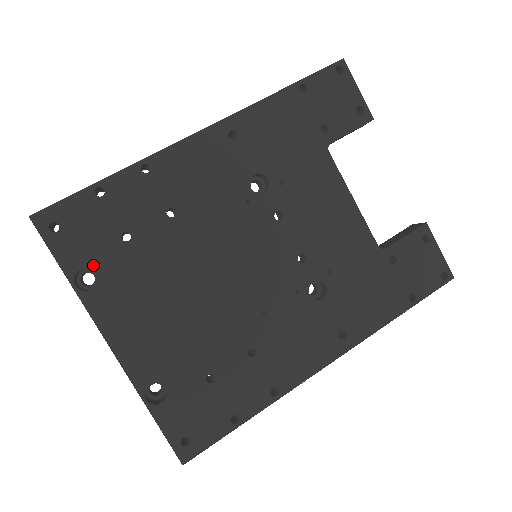
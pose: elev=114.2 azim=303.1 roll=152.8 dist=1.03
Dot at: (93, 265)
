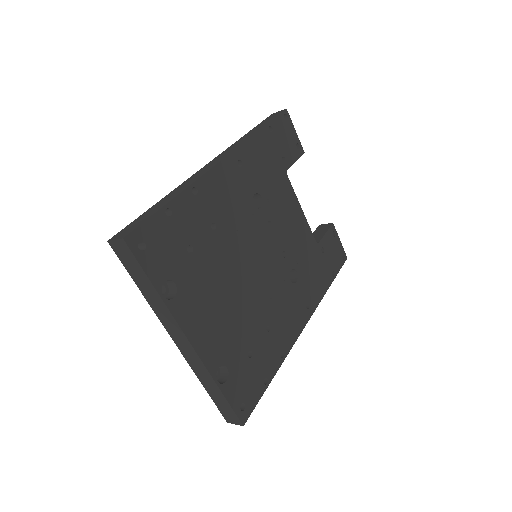
Dot at: (172, 276)
